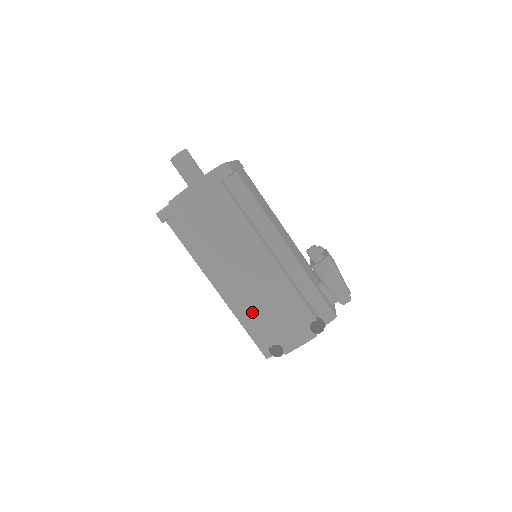
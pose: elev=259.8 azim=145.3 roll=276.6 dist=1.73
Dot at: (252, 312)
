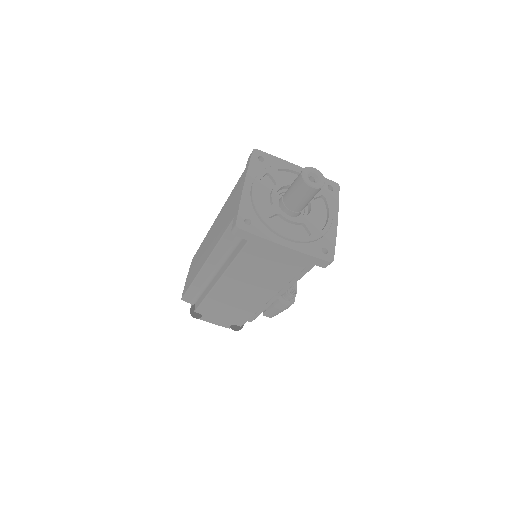
Dot at: (211, 300)
